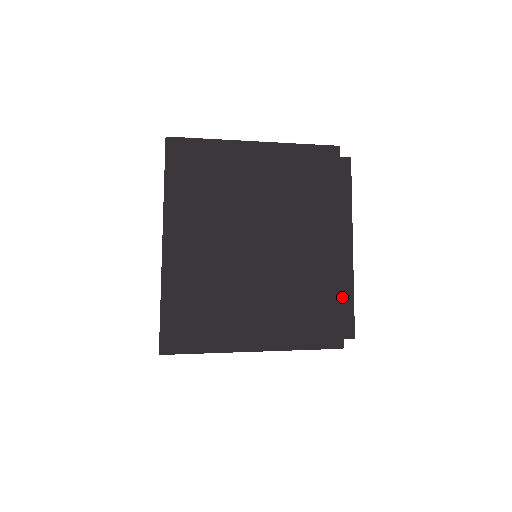
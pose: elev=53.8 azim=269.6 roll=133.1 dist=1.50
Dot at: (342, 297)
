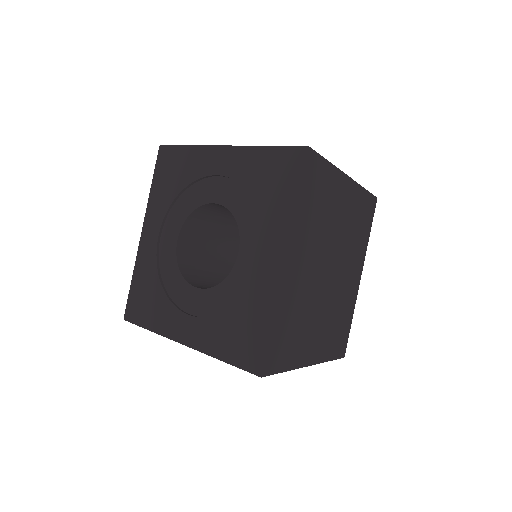
Dot at: occluded
